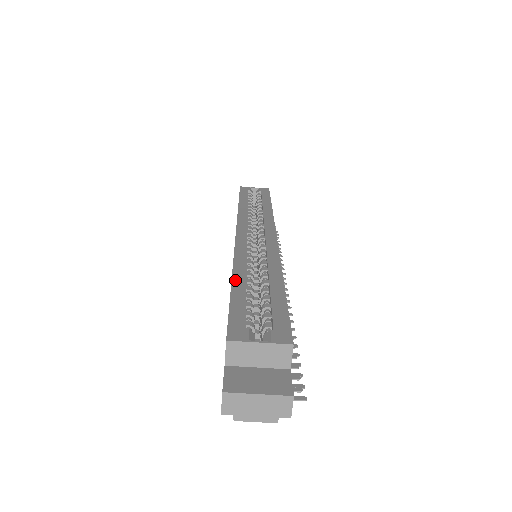
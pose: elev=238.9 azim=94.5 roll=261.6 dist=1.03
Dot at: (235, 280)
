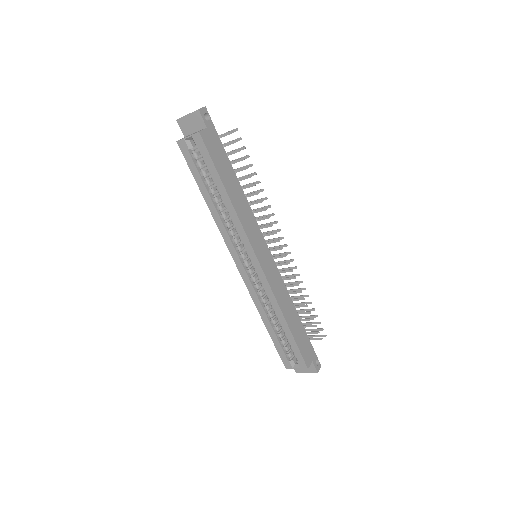
Dot at: (267, 327)
